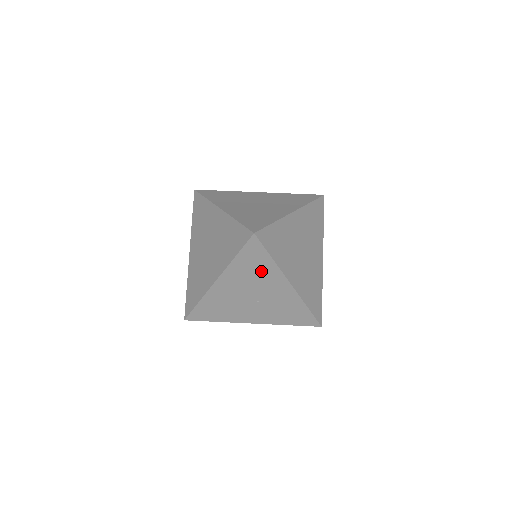
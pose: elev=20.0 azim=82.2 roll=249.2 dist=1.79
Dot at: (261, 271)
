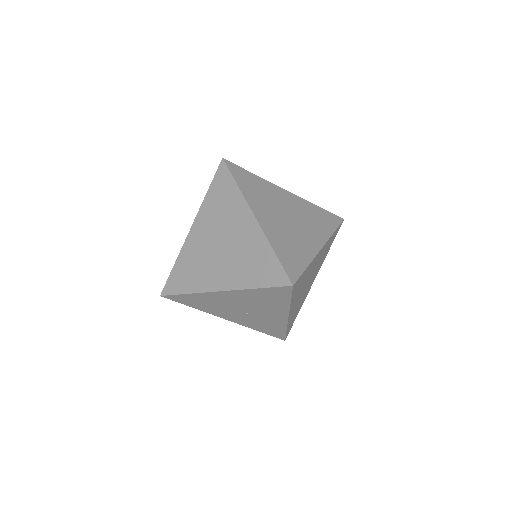
Dot at: (271, 303)
